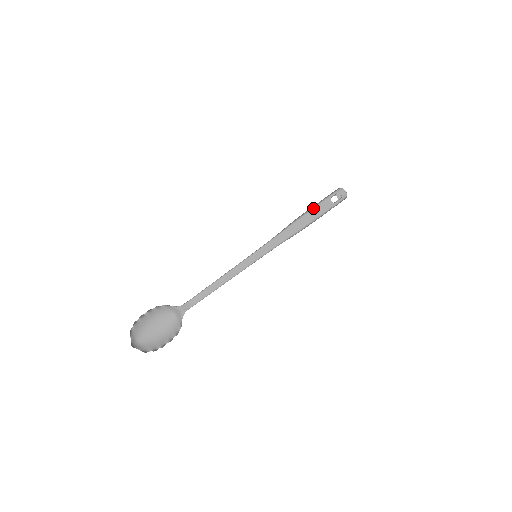
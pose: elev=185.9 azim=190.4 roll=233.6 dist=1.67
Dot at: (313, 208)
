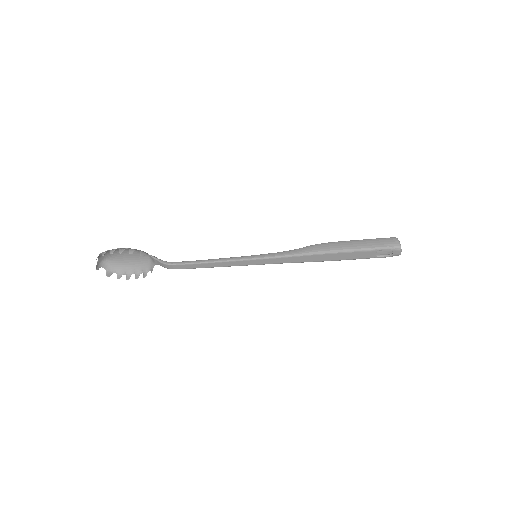
Dot at: (349, 251)
